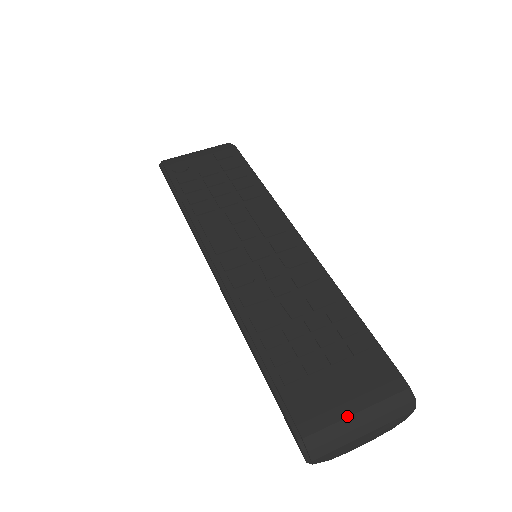
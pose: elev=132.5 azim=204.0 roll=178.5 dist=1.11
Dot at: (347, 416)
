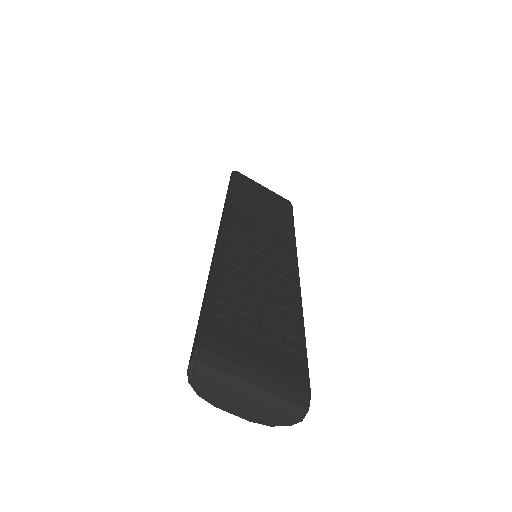
Dot at: (248, 368)
